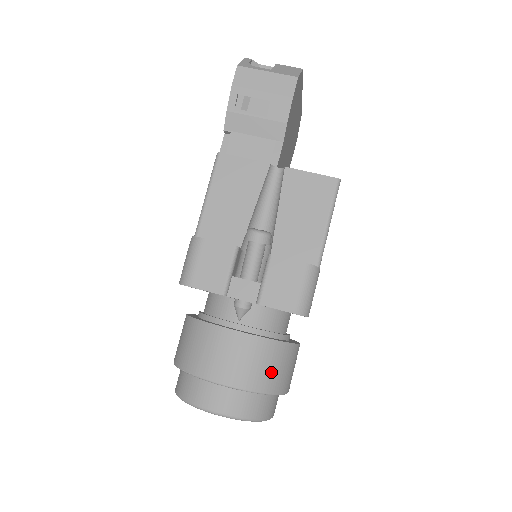
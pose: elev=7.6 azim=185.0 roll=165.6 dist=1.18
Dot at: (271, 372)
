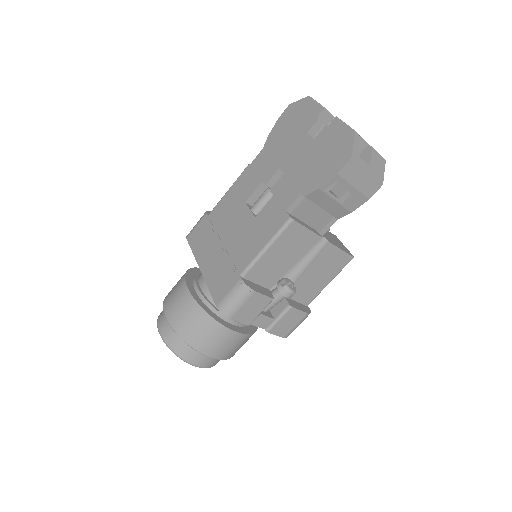
Dot at: occluded
